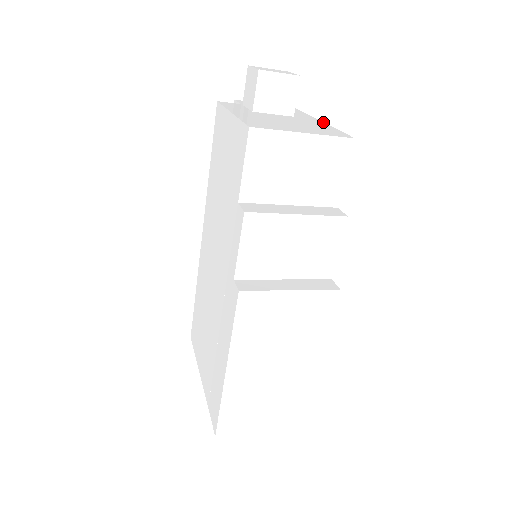
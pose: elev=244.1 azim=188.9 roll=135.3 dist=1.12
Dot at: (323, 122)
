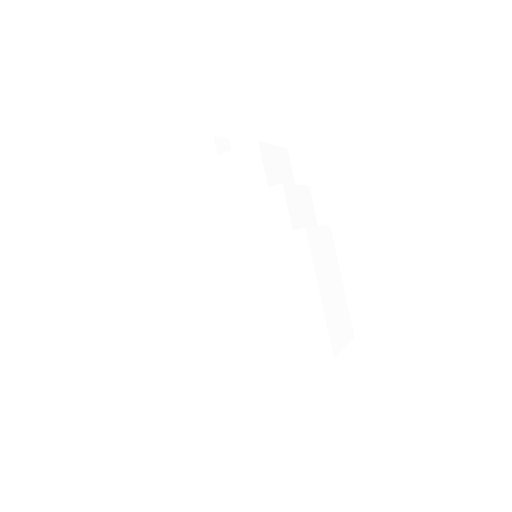
Dot at: occluded
